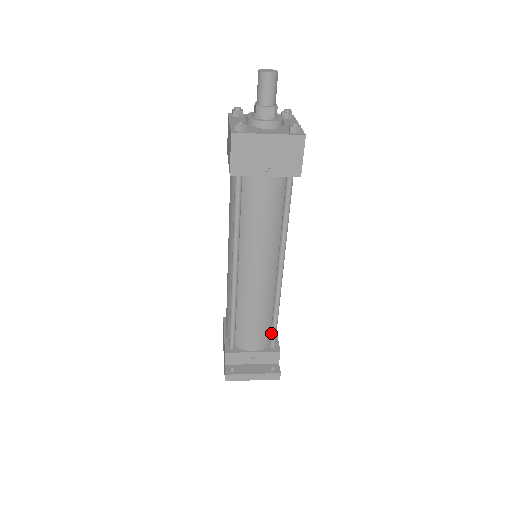
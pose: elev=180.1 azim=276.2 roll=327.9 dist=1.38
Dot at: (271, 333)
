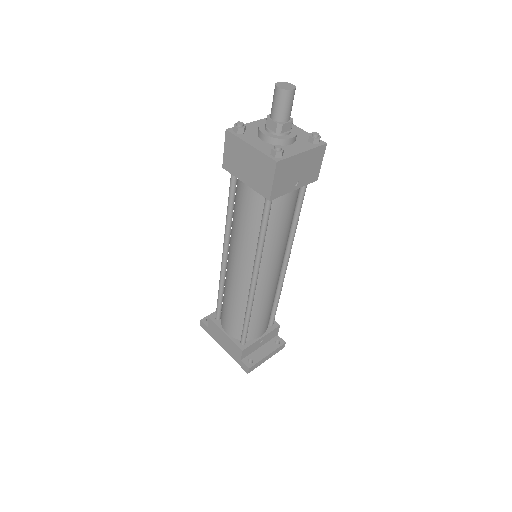
Dot at: (272, 315)
